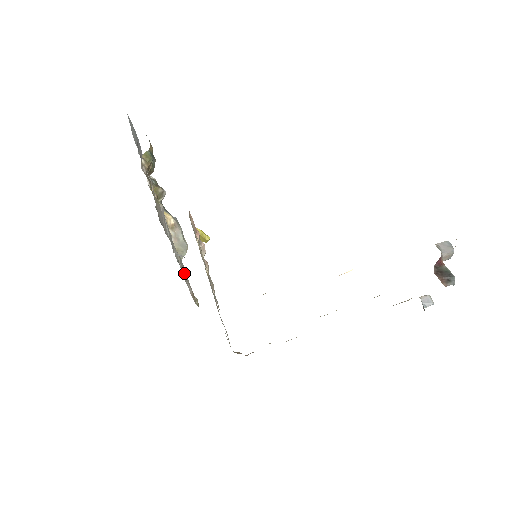
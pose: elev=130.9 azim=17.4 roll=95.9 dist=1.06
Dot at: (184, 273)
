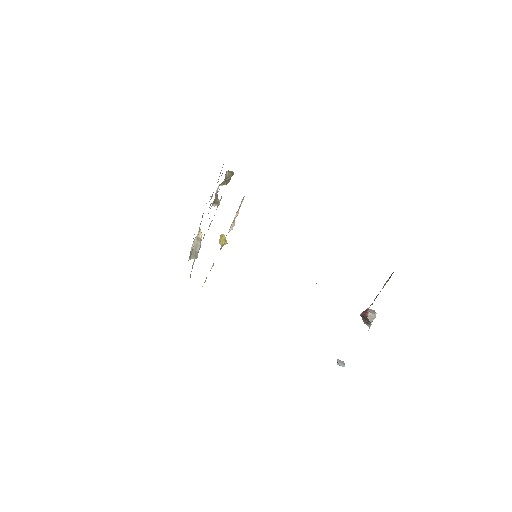
Dot at: occluded
